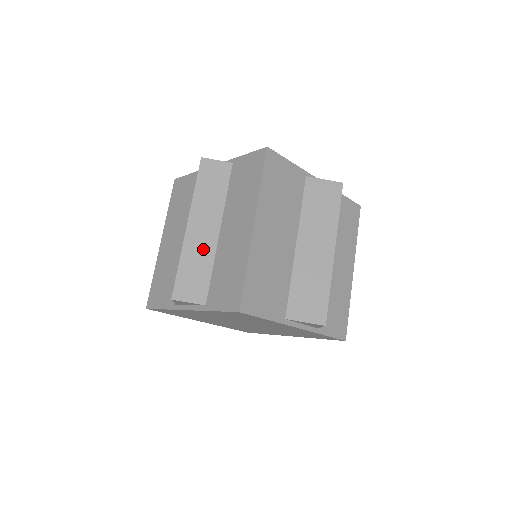
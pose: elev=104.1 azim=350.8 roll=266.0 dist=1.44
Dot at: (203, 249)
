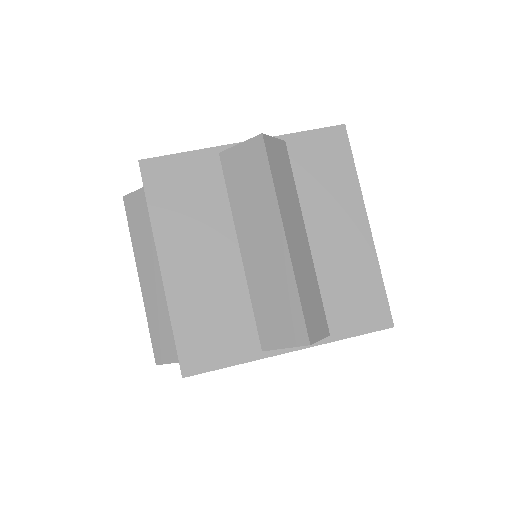
Dot at: (160, 299)
